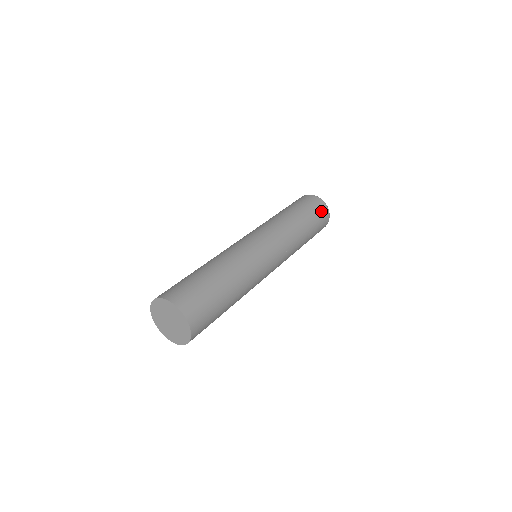
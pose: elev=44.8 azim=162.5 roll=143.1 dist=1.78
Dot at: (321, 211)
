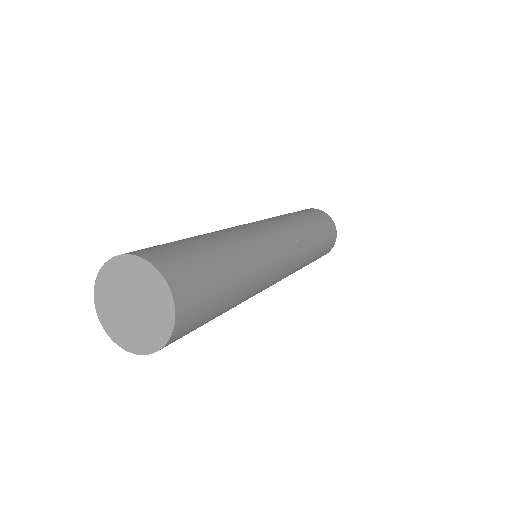
Dot at: (332, 234)
